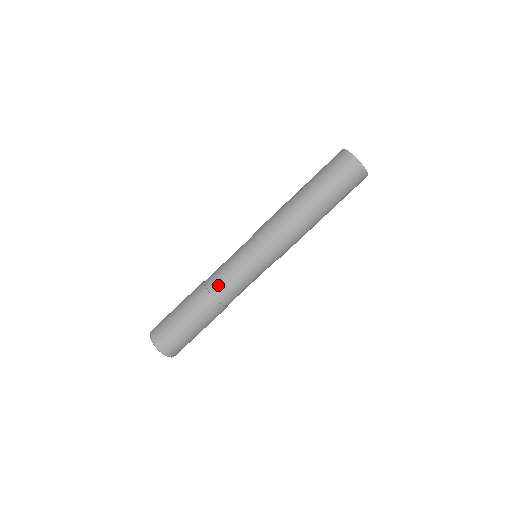
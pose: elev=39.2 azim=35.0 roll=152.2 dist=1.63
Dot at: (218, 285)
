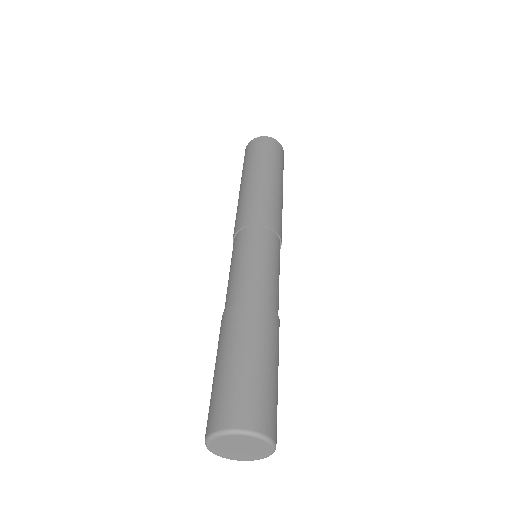
Dot at: (230, 294)
